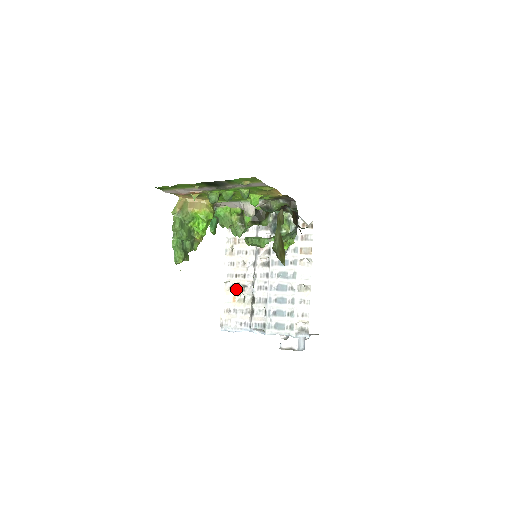
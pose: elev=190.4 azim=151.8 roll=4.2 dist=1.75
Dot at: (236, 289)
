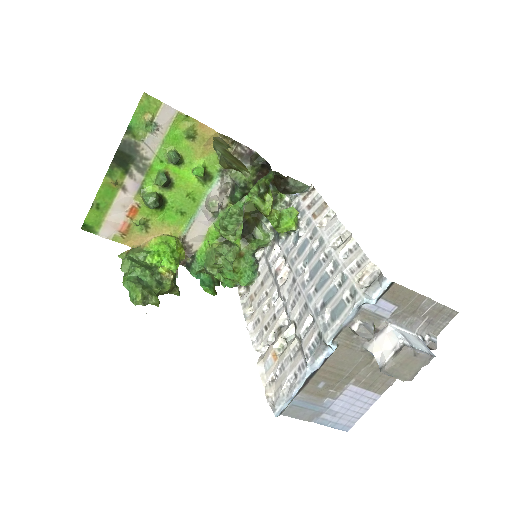
Dot at: (273, 343)
